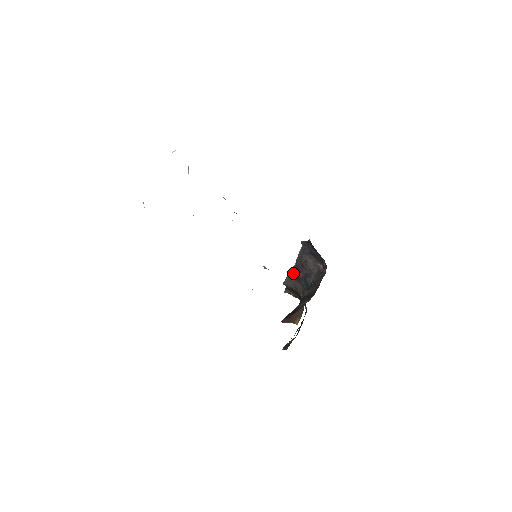
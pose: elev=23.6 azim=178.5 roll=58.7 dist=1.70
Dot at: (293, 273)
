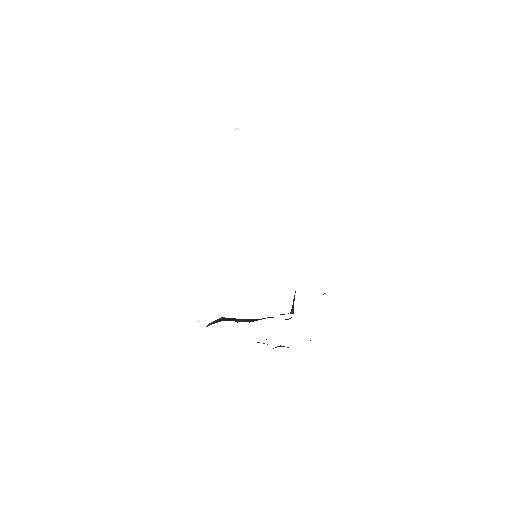
Dot at: occluded
